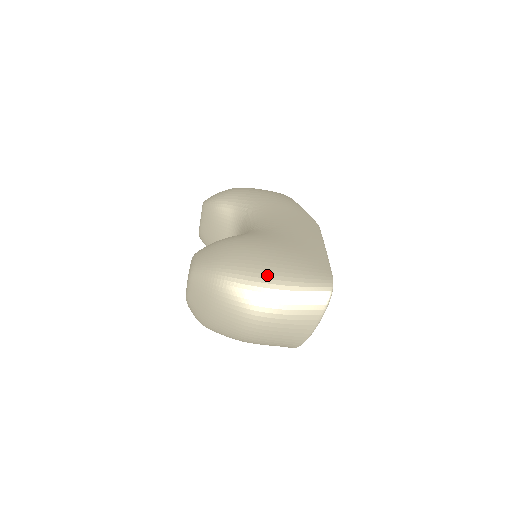
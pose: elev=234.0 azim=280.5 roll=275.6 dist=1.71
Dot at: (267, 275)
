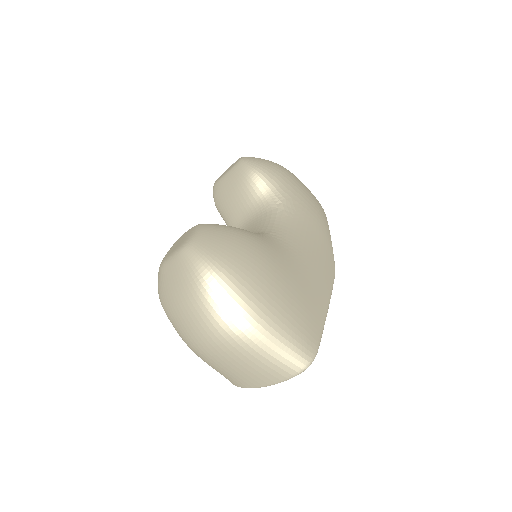
Dot at: (259, 310)
